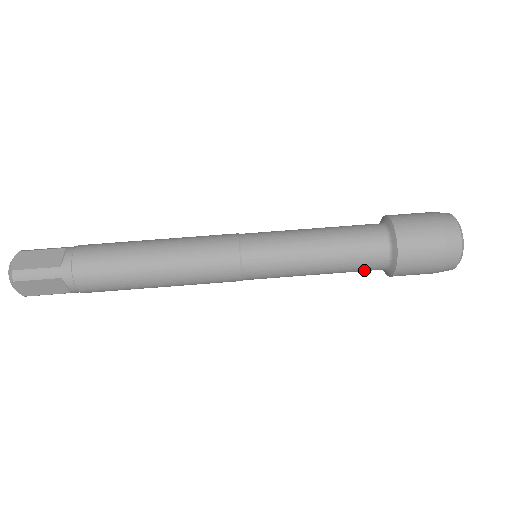
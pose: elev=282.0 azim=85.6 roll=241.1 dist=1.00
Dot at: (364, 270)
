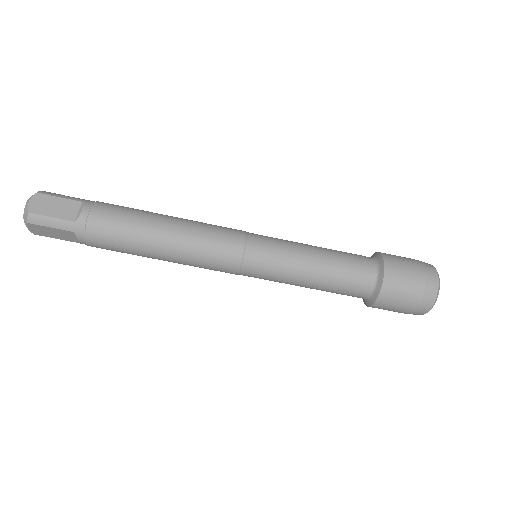
Dot at: occluded
